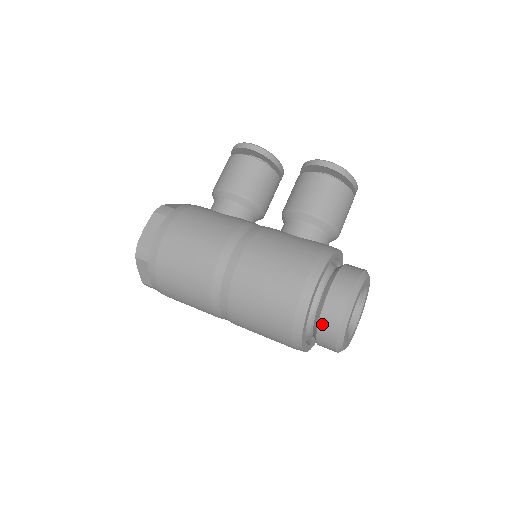
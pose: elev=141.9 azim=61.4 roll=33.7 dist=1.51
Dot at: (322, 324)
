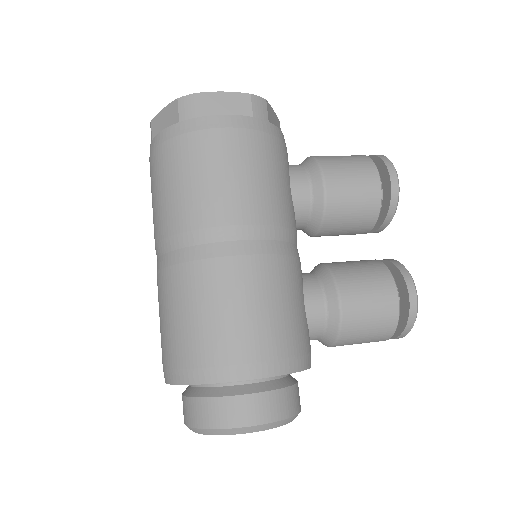
Dot at: (208, 403)
